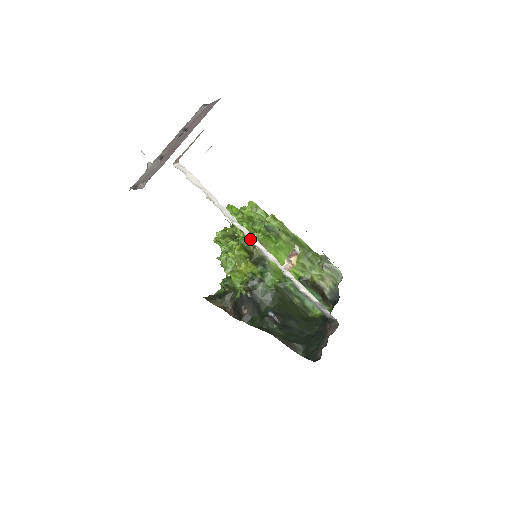
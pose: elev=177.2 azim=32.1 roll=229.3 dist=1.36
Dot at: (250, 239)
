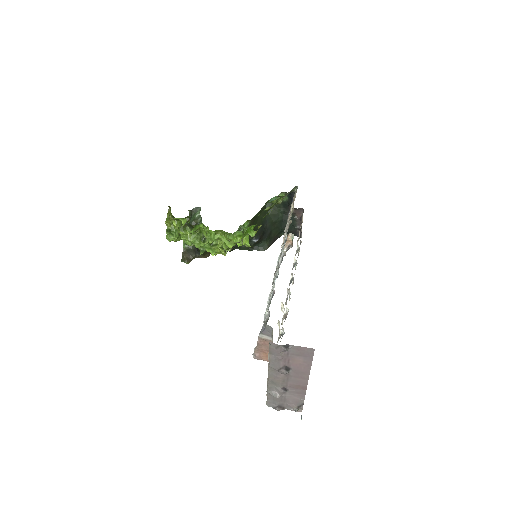
Dot at: occluded
